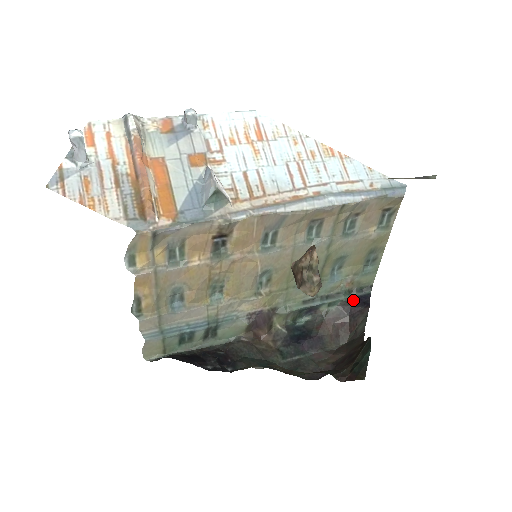
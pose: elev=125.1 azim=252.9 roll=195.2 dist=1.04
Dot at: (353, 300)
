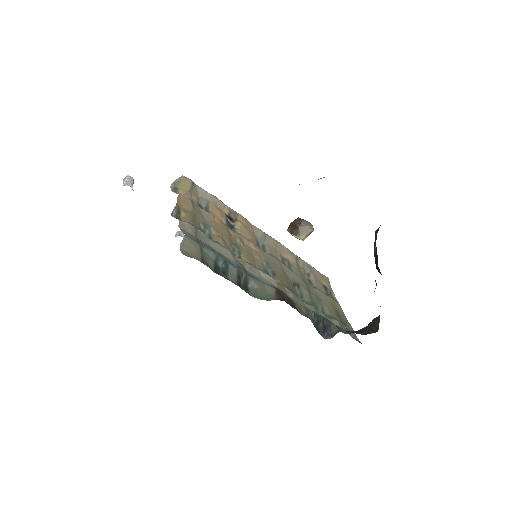
Dot at: occluded
